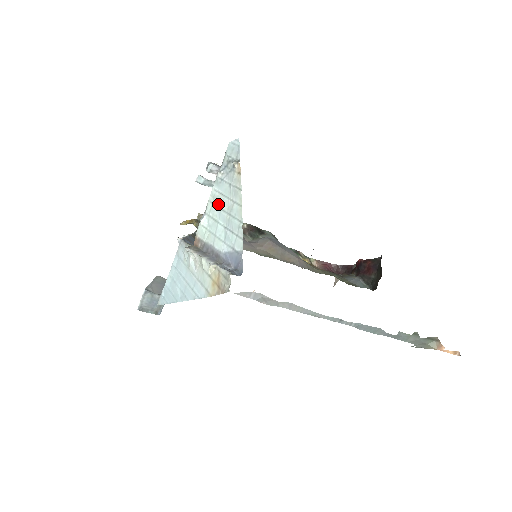
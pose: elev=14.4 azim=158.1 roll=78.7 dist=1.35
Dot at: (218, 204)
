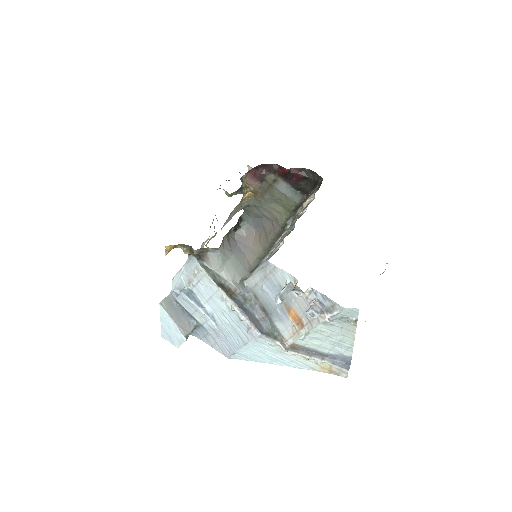
Dot at: (325, 334)
